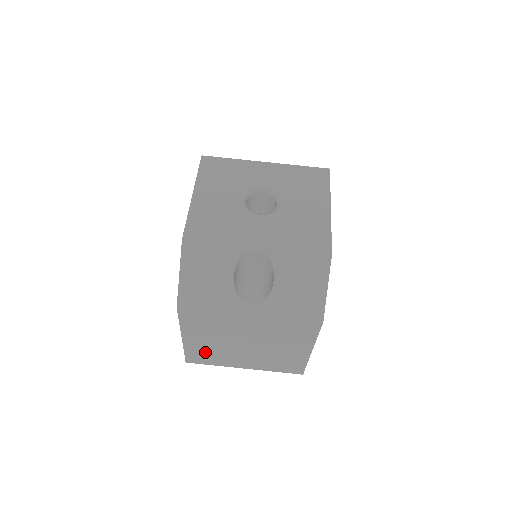
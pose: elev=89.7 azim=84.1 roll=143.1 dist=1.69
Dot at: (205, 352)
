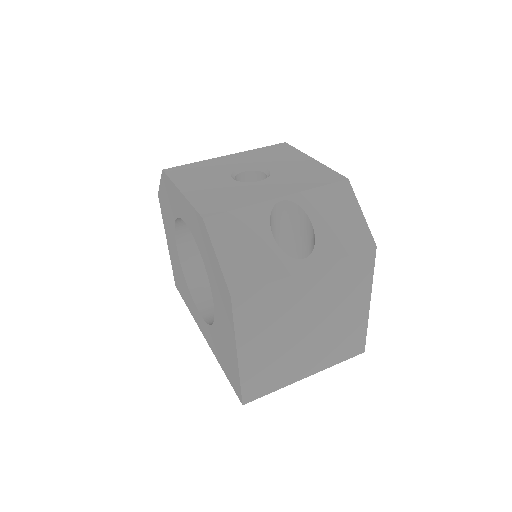
Dot at: (264, 370)
